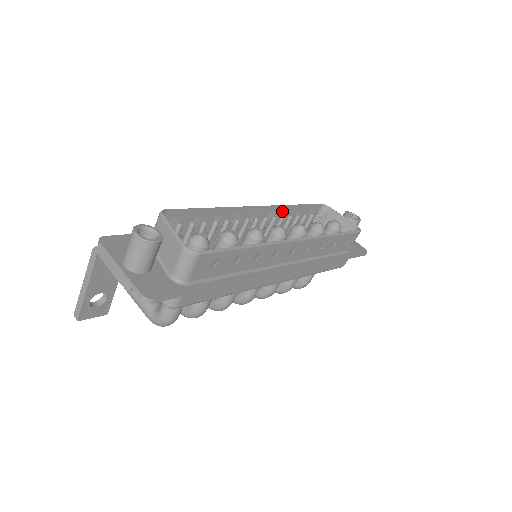
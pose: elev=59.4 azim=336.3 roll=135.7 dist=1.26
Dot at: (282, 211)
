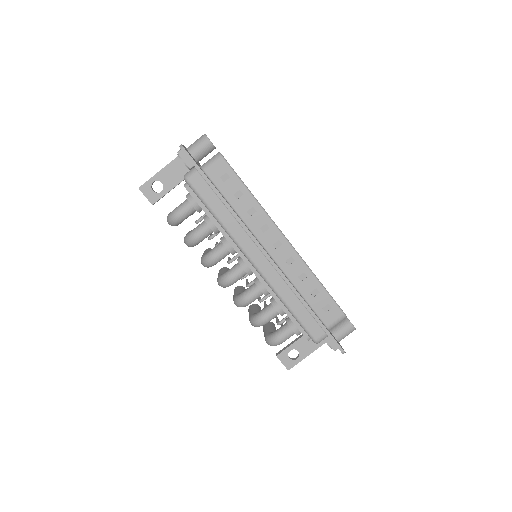
Dot at: occluded
